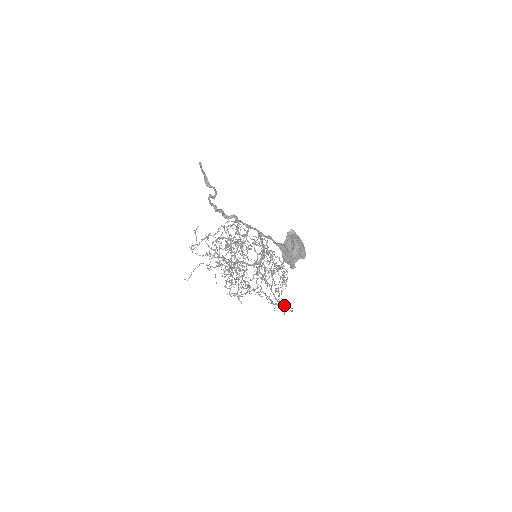
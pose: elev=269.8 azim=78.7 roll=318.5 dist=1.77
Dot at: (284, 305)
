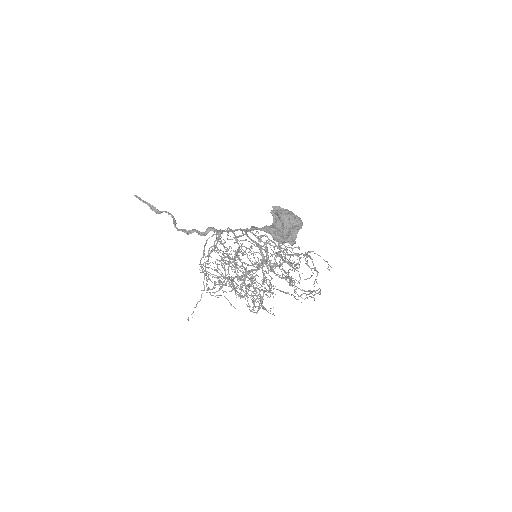
Dot at: (313, 291)
